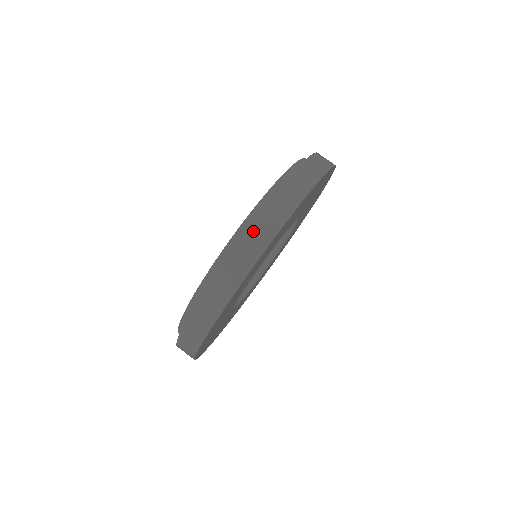
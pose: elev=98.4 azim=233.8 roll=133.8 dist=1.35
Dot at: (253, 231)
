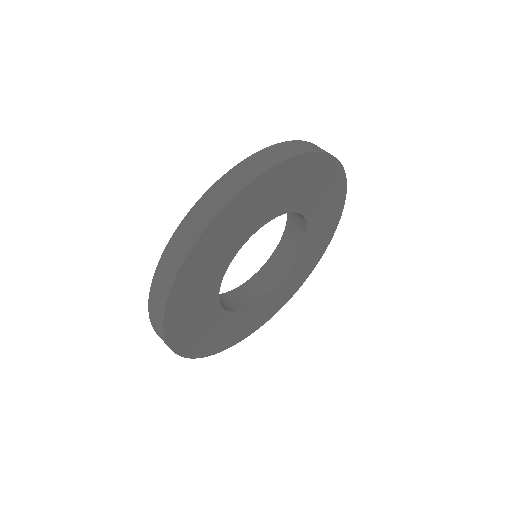
Dot at: (212, 193)
